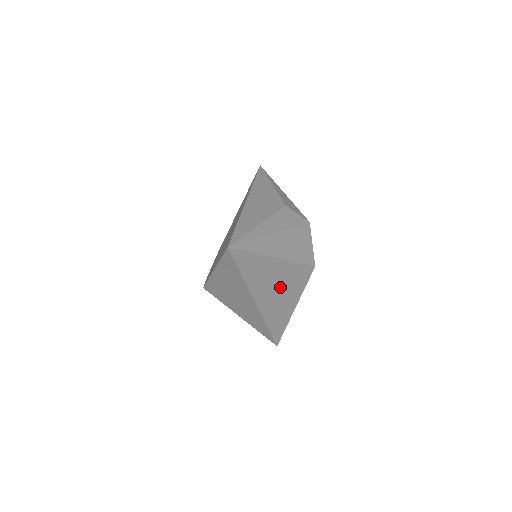
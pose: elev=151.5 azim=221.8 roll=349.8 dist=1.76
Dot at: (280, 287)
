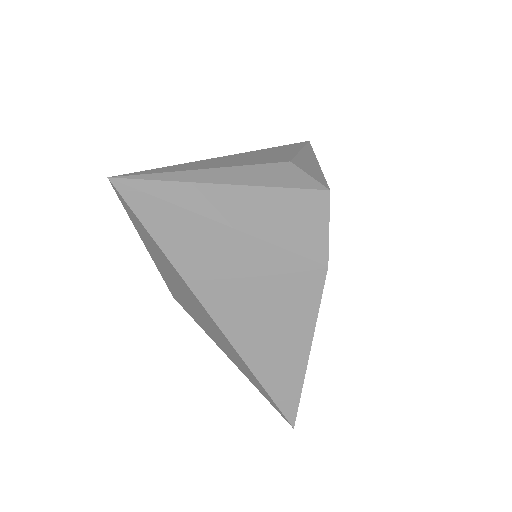
Dot at: (257, 296)
